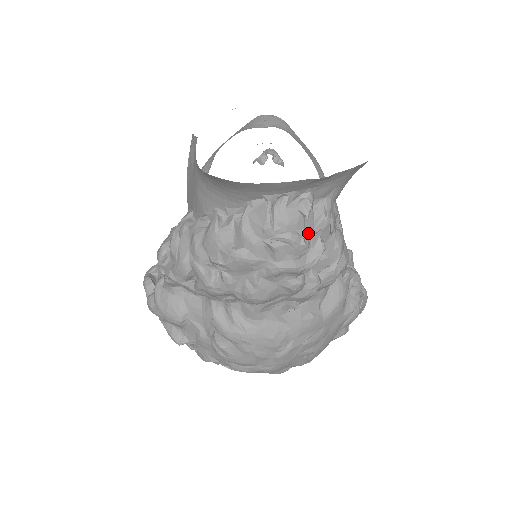
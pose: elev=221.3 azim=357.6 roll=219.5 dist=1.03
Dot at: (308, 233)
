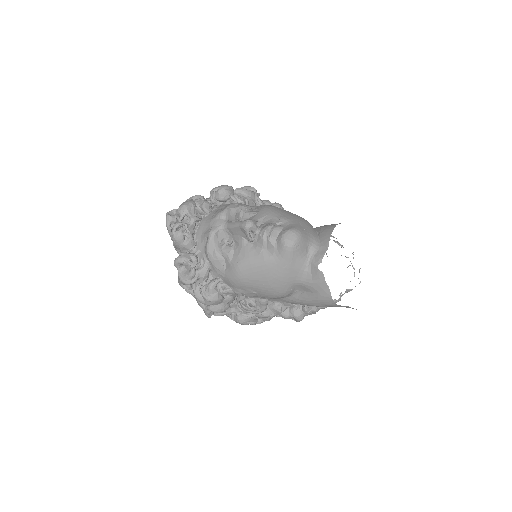
Dot at: occluded
